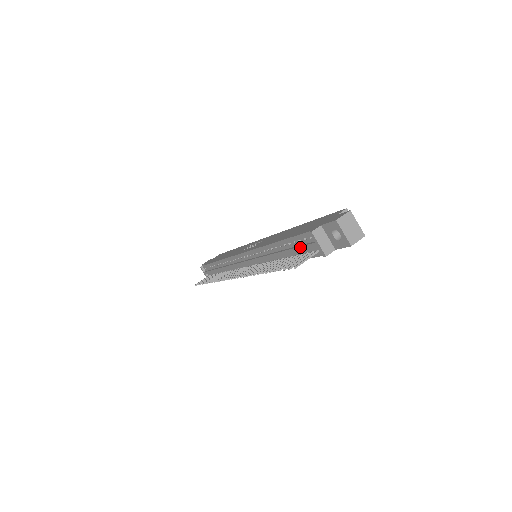
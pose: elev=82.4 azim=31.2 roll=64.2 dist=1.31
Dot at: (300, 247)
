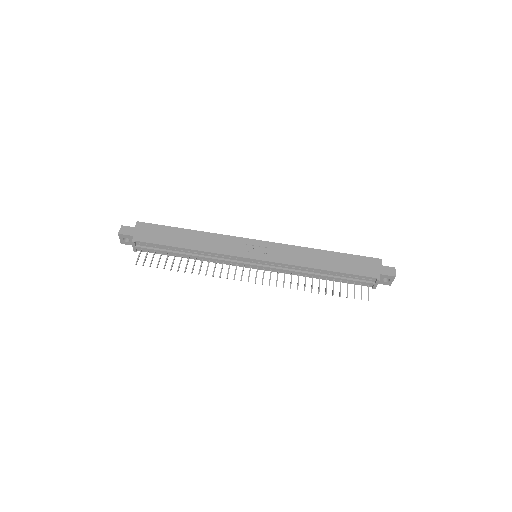
Dot at: (356, 281)
